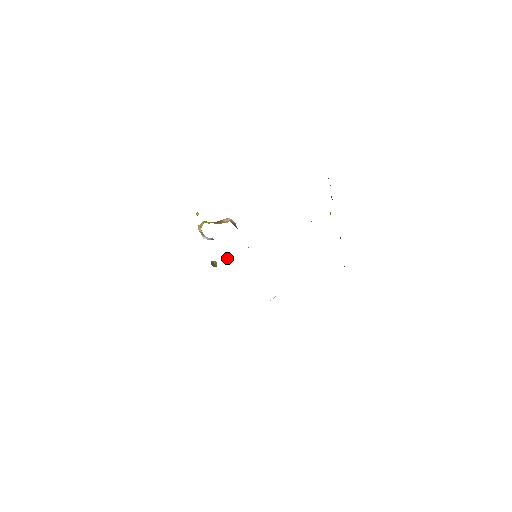
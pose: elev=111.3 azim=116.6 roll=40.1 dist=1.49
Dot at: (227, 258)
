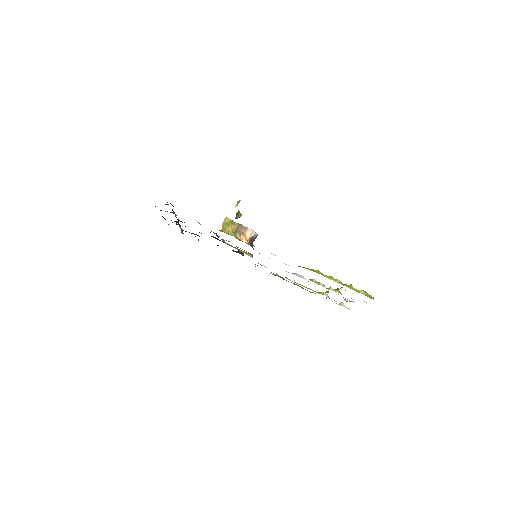
Dot at: occluded
